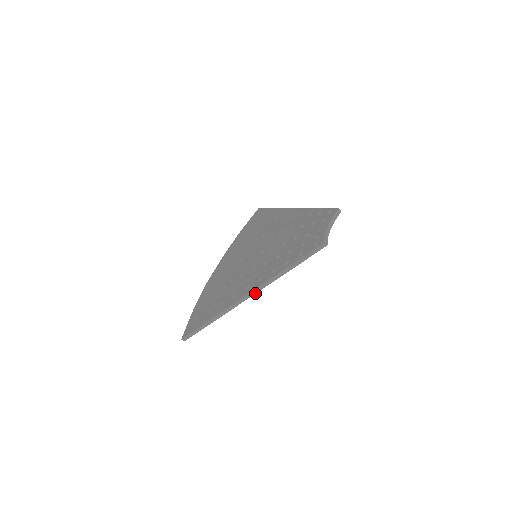
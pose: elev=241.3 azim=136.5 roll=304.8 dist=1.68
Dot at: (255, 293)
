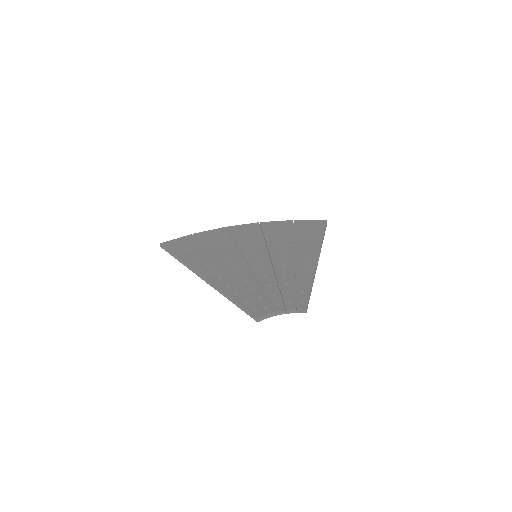
Dot at: (206, 282)
